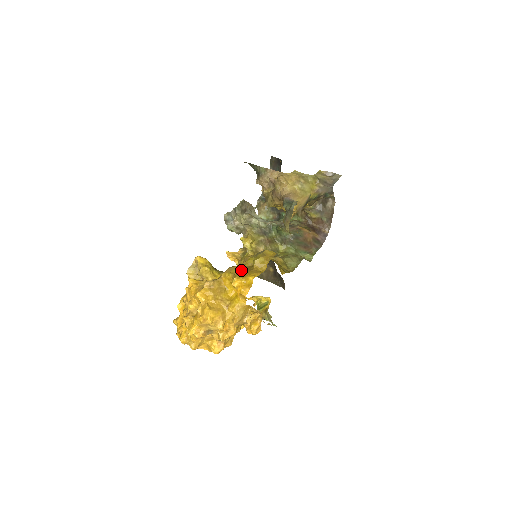
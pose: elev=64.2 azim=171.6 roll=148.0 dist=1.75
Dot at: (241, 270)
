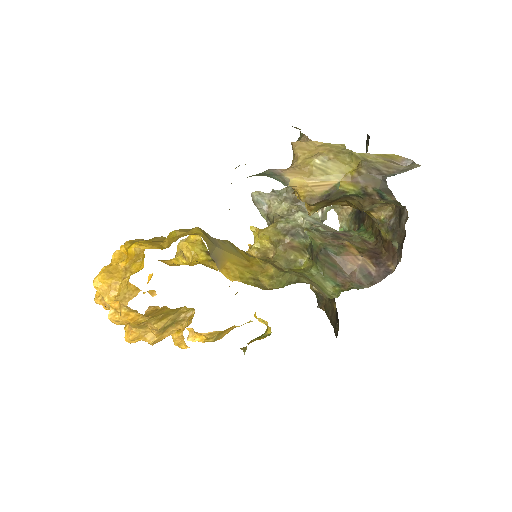
Dot at: (156, 240)
